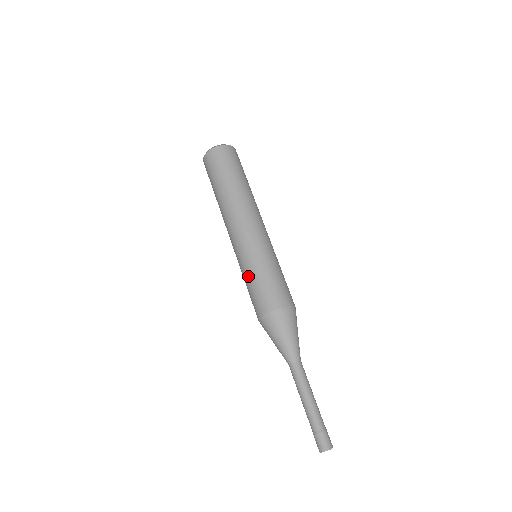
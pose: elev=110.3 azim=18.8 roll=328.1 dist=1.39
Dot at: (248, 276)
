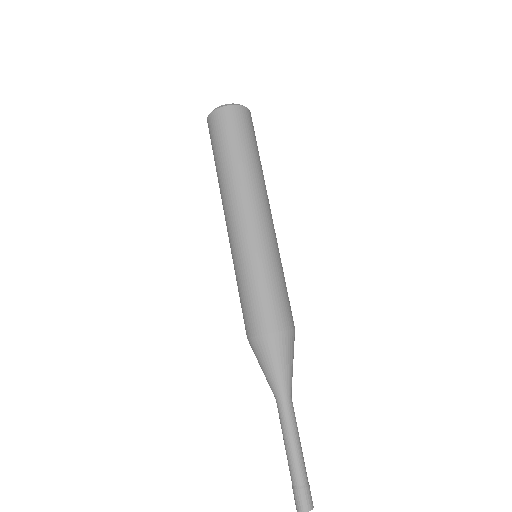
Dot at: (241, 283)
